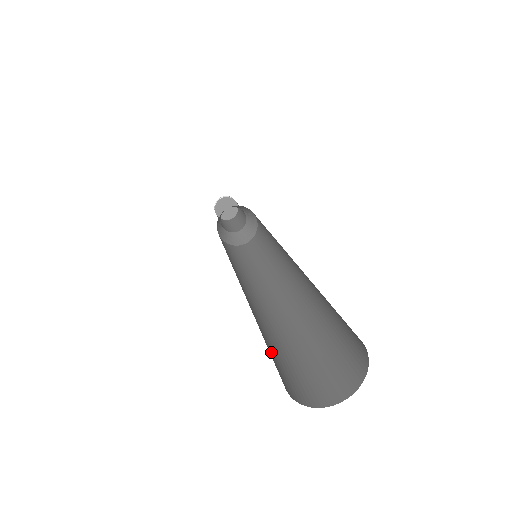
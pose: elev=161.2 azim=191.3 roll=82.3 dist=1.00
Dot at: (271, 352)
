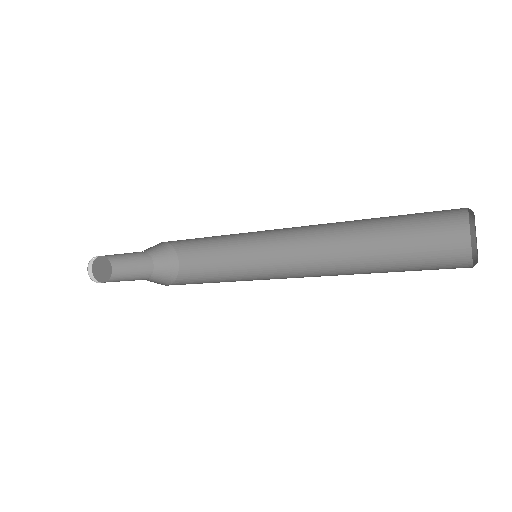
Dot at: occluded
